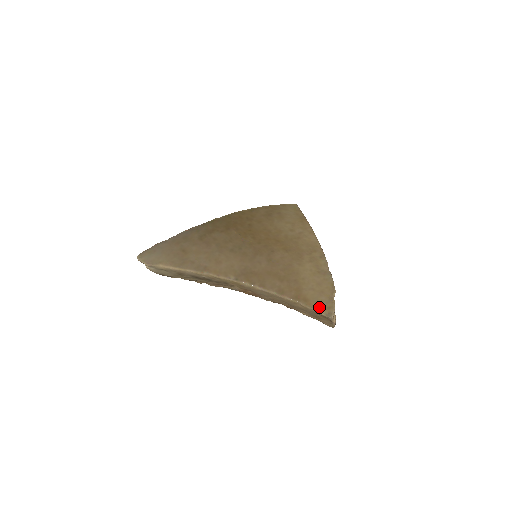
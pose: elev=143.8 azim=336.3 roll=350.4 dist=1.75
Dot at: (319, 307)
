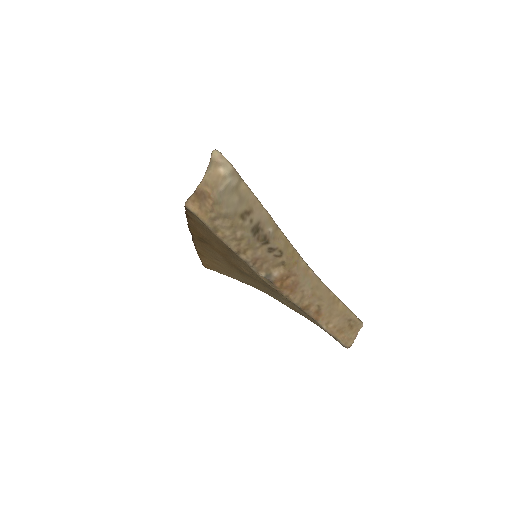
Dot at: occluded
